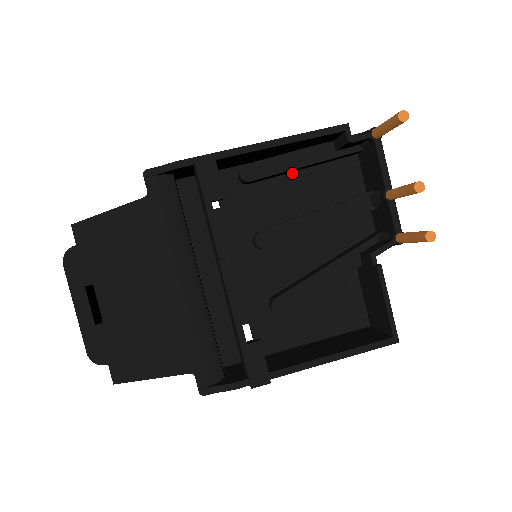
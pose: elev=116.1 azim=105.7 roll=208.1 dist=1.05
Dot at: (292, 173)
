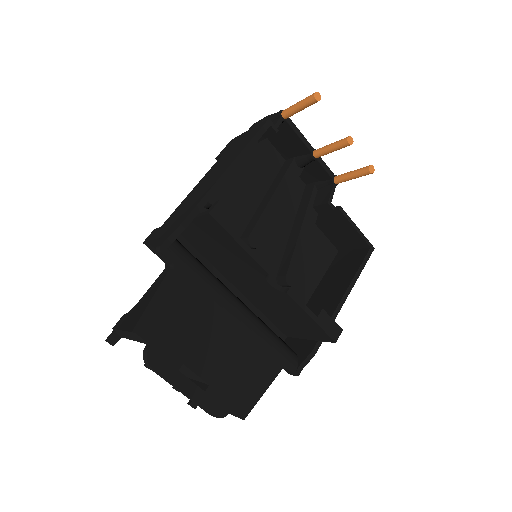
Dot at: occluded
